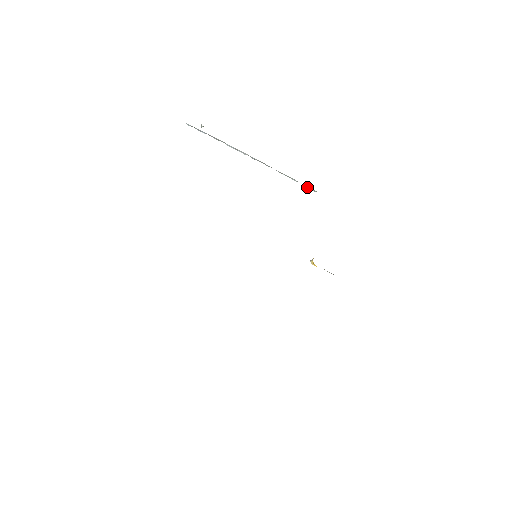
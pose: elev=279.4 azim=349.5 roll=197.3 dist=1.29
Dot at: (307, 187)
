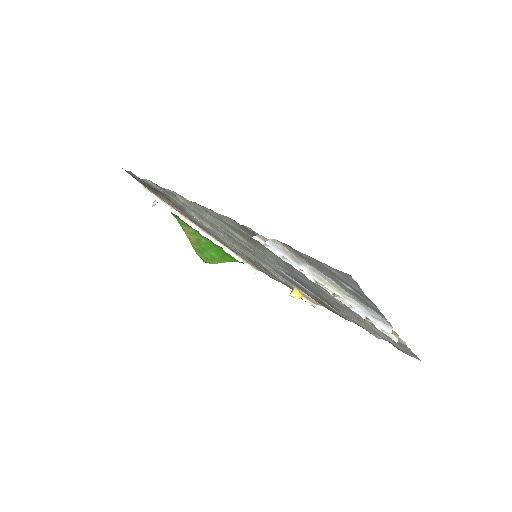
Dot at: (249, 268)
